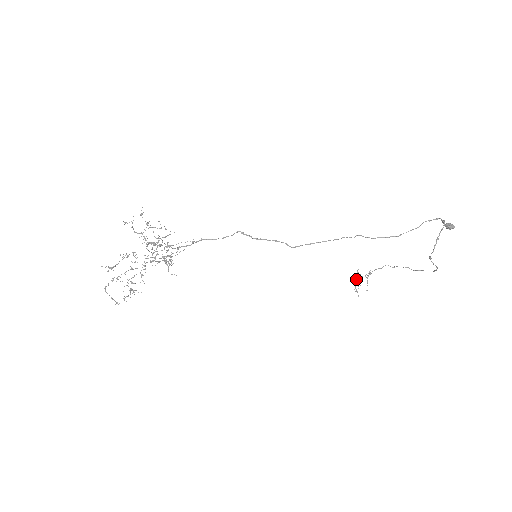
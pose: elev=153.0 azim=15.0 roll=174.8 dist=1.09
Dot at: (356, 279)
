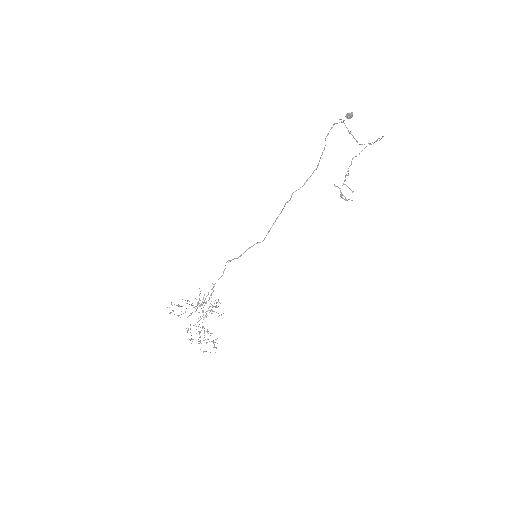
Dot at: (340, 191)
